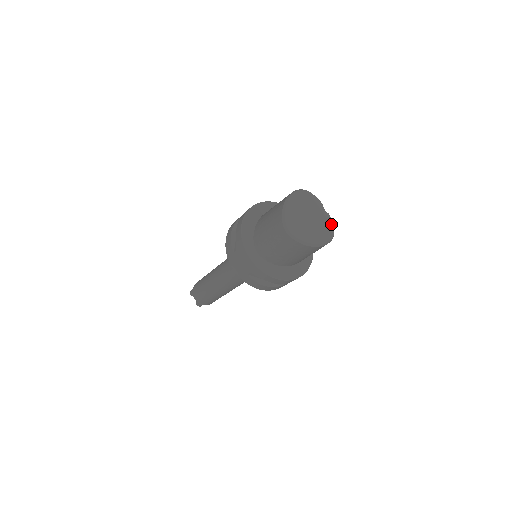
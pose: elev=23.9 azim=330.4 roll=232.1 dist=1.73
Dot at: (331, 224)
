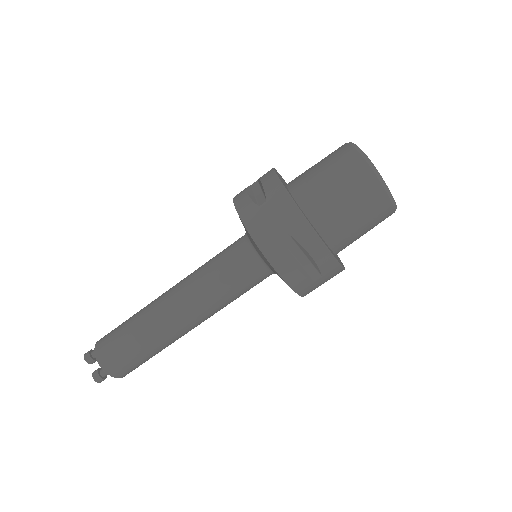
Dot at: occluded
